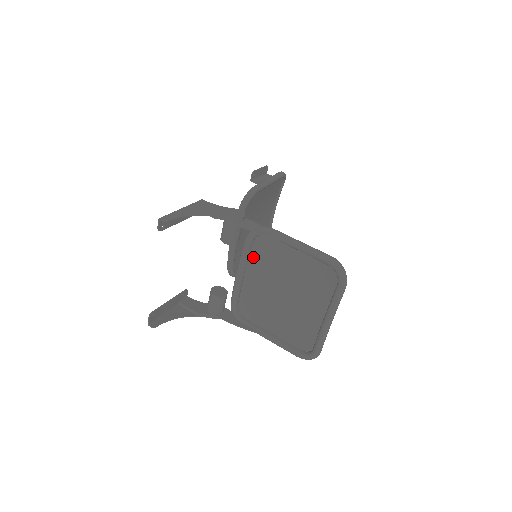
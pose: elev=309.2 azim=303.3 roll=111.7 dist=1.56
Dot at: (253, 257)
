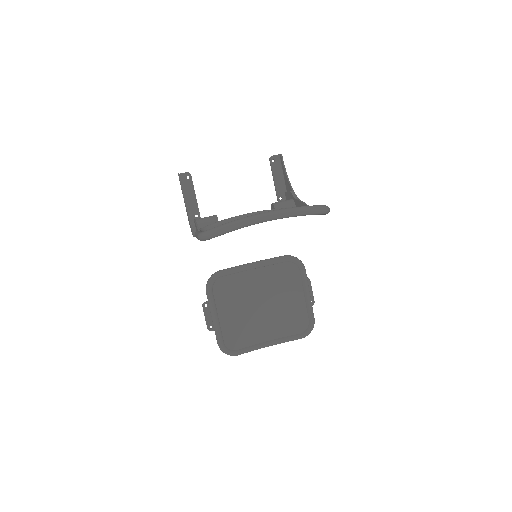
Dot at: occluded
